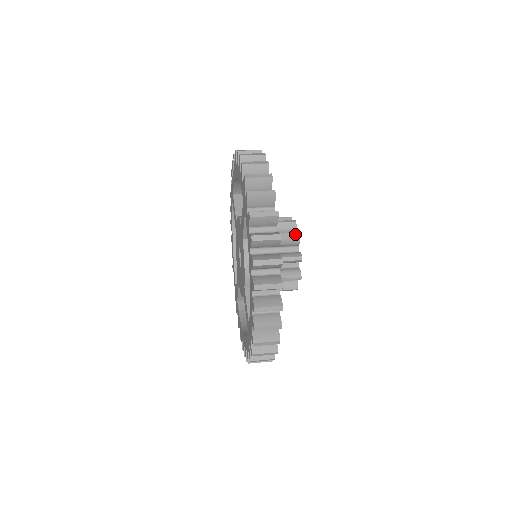
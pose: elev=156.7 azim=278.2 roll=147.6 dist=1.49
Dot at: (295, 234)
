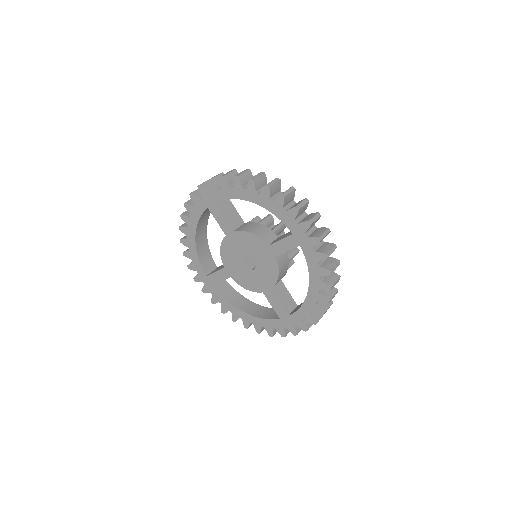
Dot at: (283, 231)
